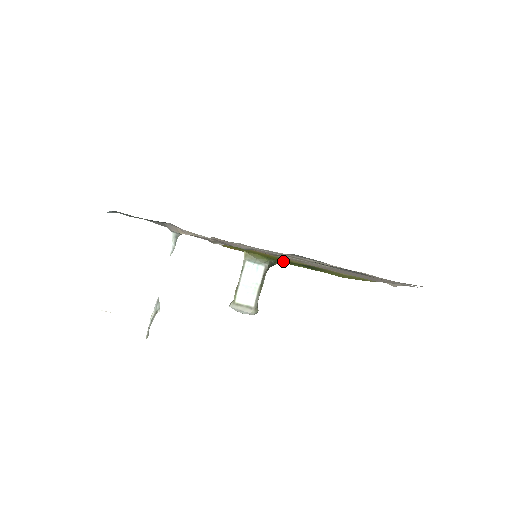
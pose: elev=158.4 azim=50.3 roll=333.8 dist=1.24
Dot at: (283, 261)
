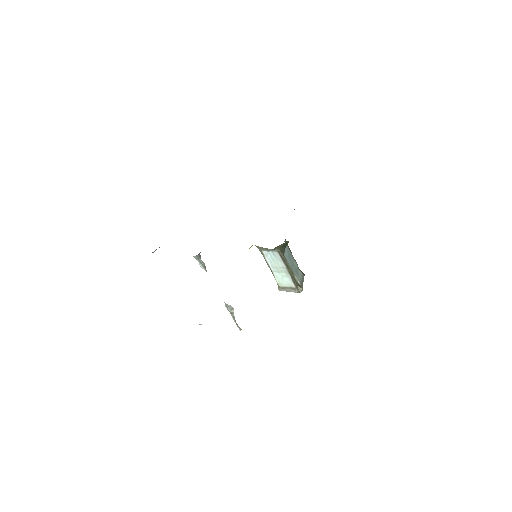
Dot at: occluded
